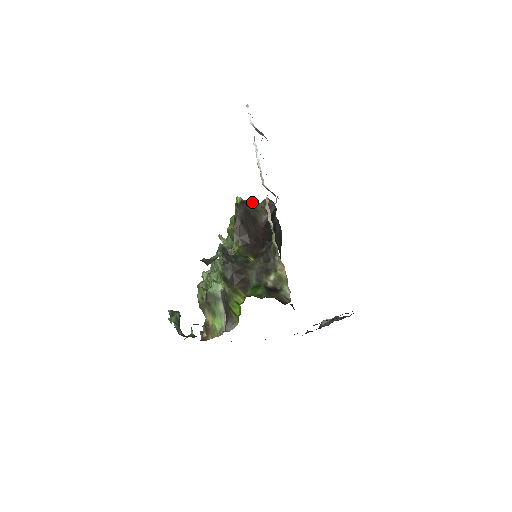
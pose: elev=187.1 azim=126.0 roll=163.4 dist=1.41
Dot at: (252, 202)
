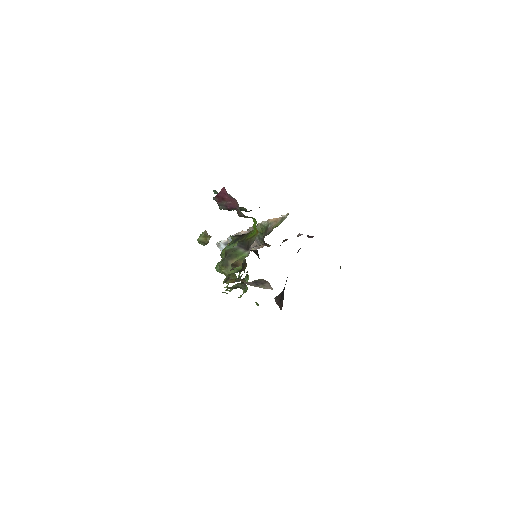
Dot at: occluded
